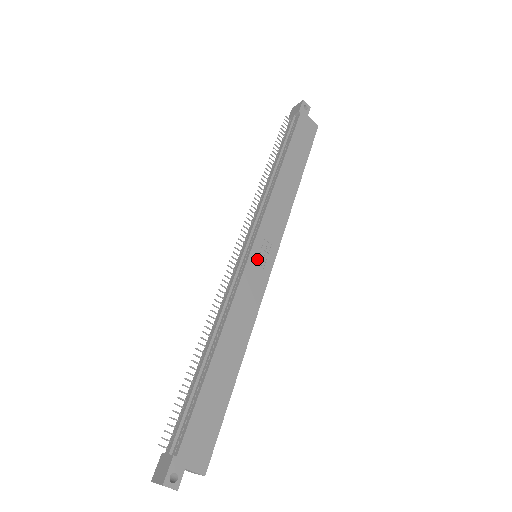
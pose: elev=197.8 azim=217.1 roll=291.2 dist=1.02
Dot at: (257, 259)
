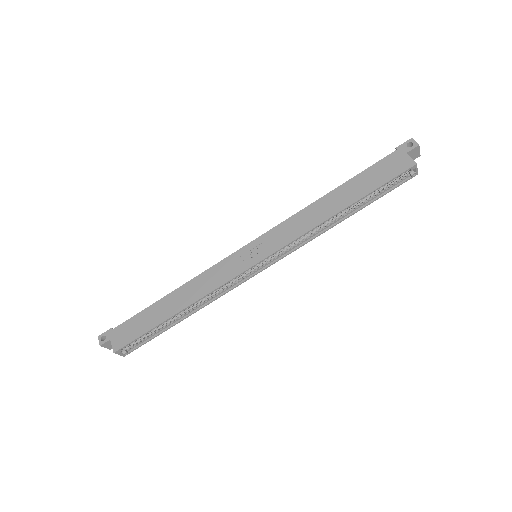
Dot at: (245, 254)
